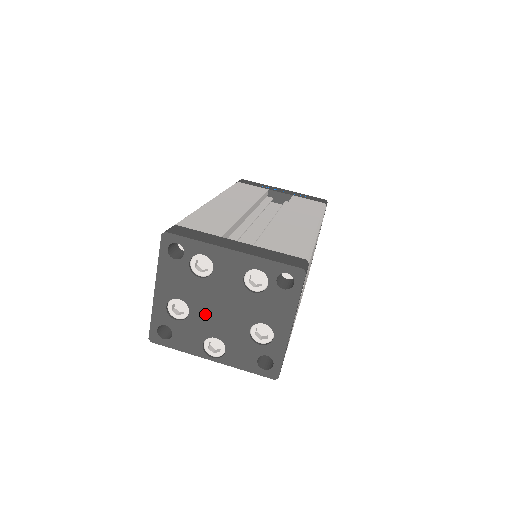
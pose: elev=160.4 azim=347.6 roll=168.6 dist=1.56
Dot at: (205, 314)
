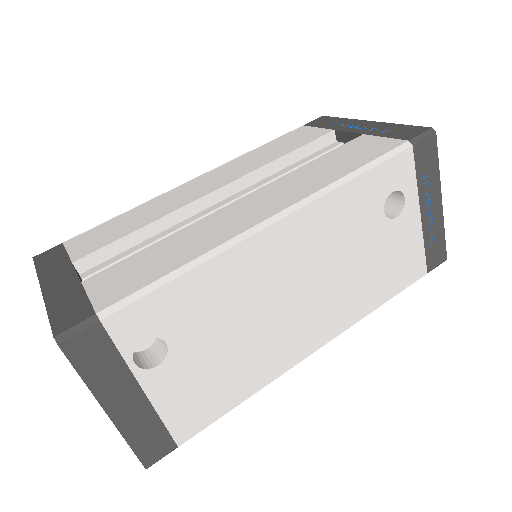
Dot at: occluded
